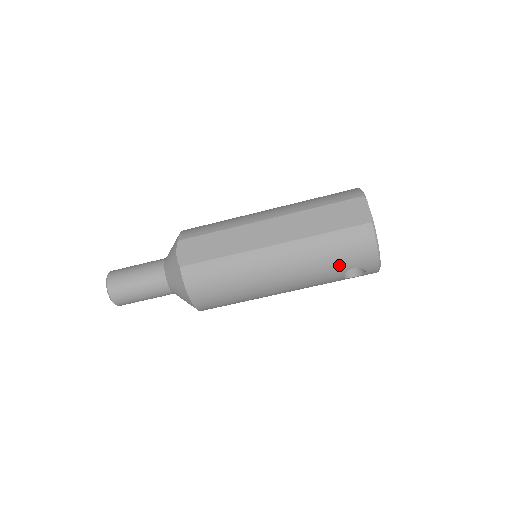
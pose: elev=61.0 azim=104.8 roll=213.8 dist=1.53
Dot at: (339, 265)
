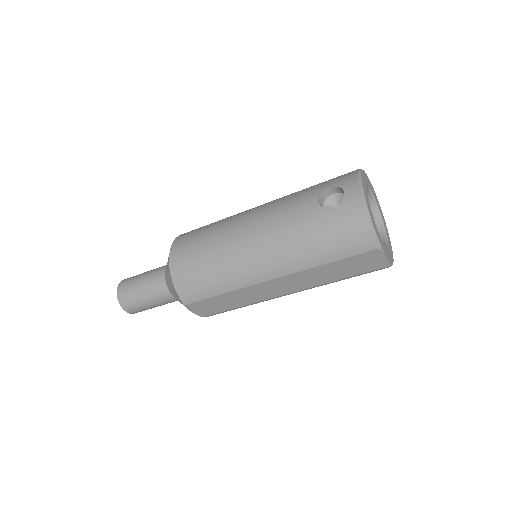
Dot at: occluded
